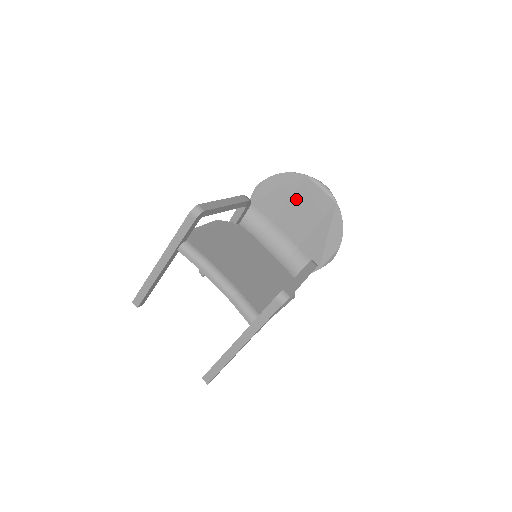
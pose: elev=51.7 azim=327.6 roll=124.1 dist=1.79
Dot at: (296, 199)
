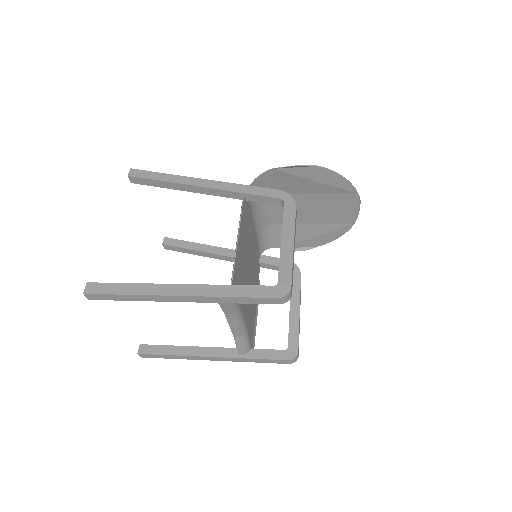
Dot at: (324, 198)
